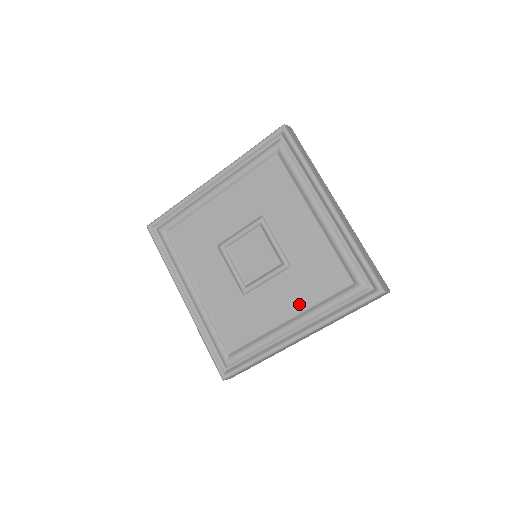
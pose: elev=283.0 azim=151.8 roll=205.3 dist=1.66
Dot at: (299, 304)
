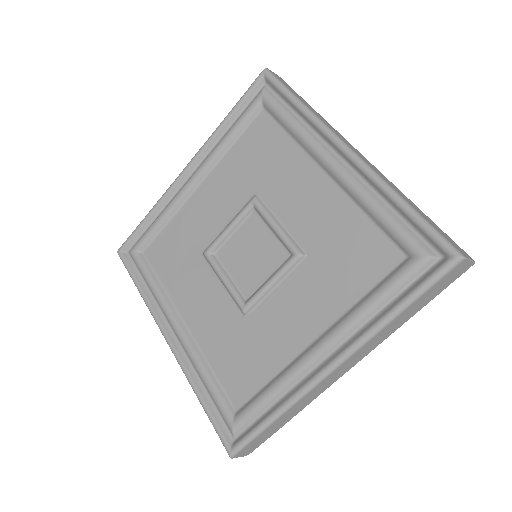
Dot at: (326, 311)
